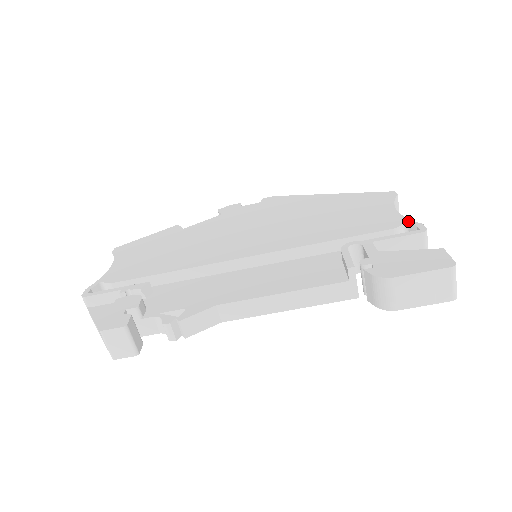
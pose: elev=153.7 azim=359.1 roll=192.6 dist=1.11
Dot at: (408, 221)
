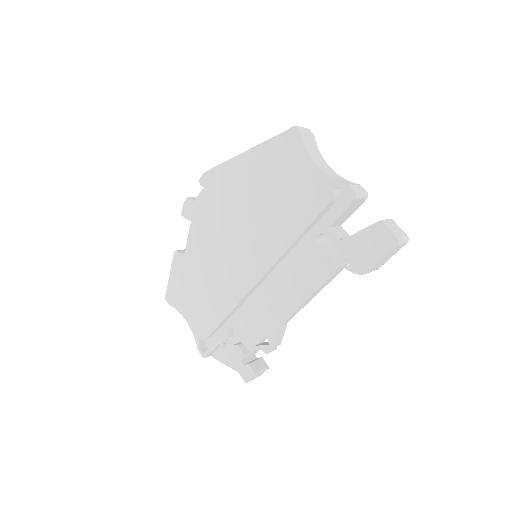
Dot at: (336, 184)
